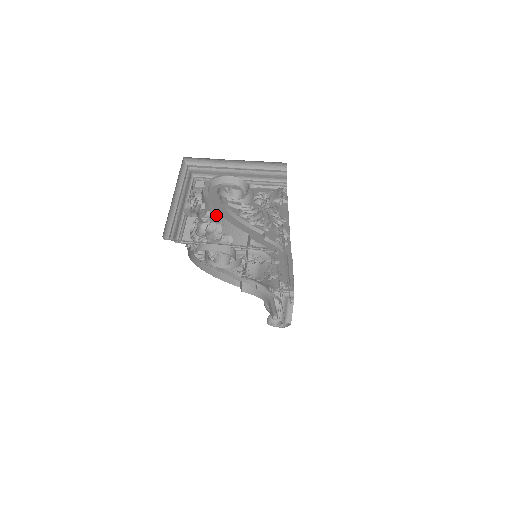
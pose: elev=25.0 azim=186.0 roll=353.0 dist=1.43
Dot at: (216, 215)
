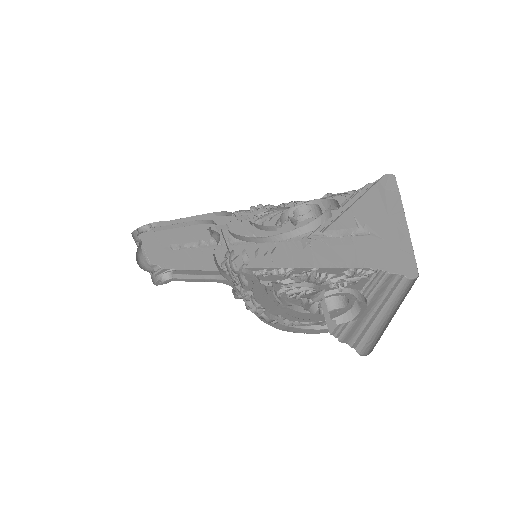
Dot at: occluded
